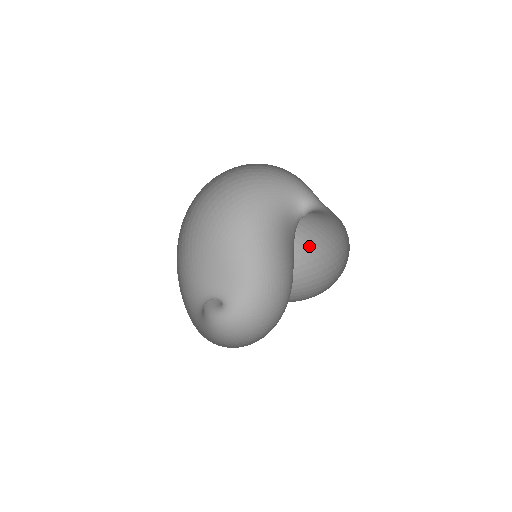
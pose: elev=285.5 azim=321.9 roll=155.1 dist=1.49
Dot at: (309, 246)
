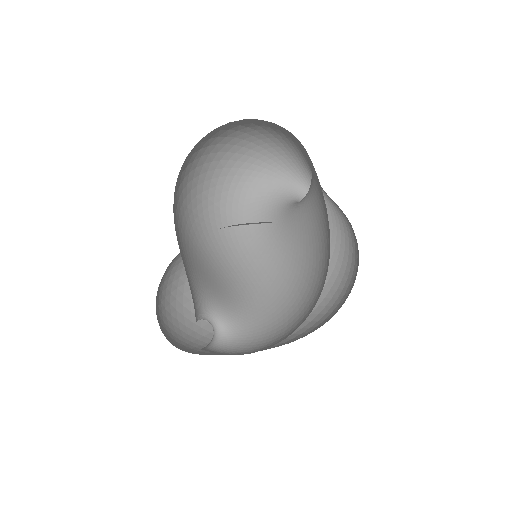
Dot at: occluded
